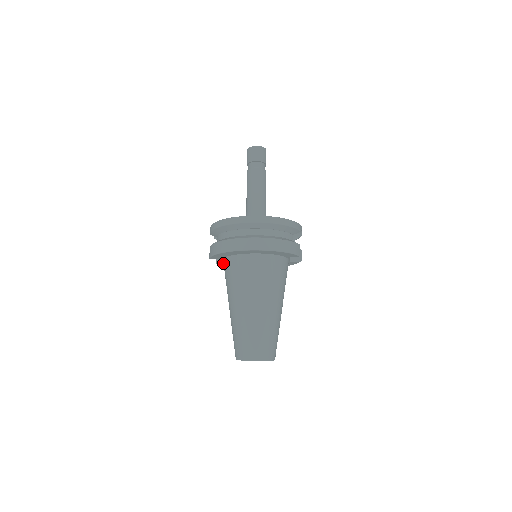
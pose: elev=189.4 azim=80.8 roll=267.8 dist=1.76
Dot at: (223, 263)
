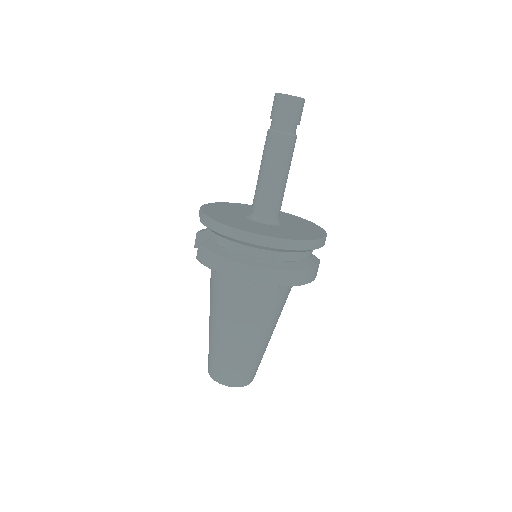
Dot at: occluded
